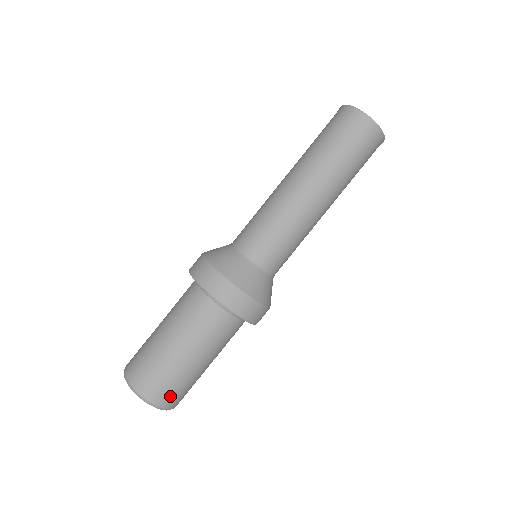
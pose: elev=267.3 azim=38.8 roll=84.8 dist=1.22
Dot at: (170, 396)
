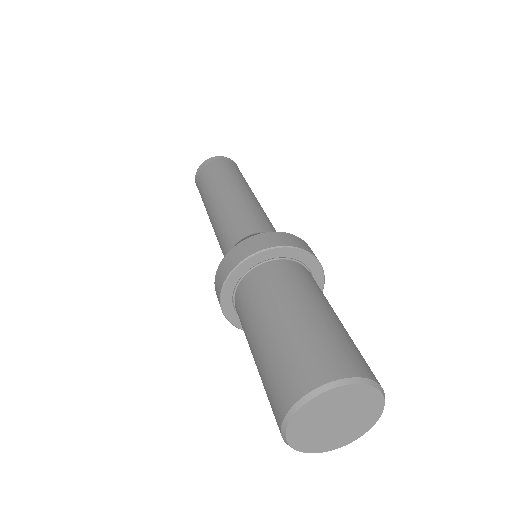
Dot at: (330, 360)
